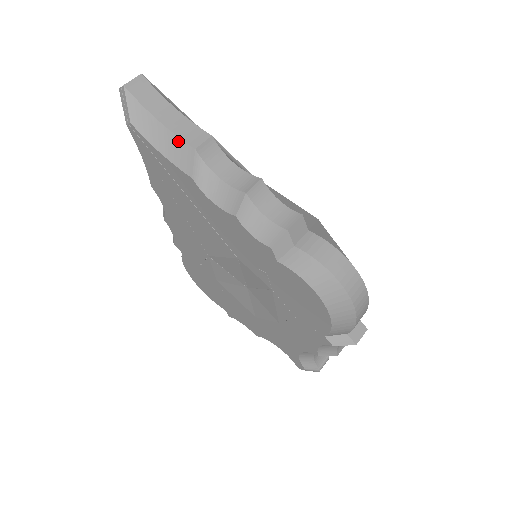
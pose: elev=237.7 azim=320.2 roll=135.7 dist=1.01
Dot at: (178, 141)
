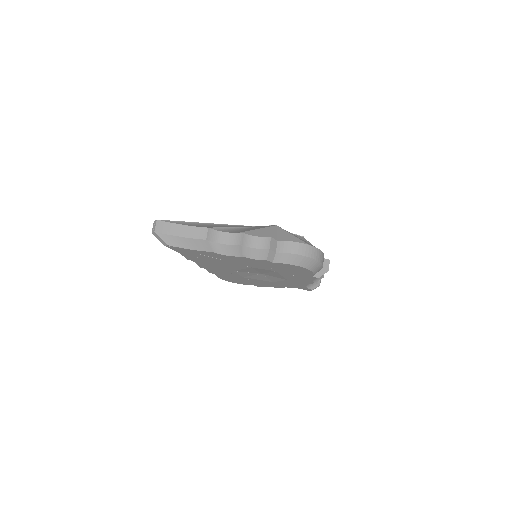
Dot at: (195, 240)
